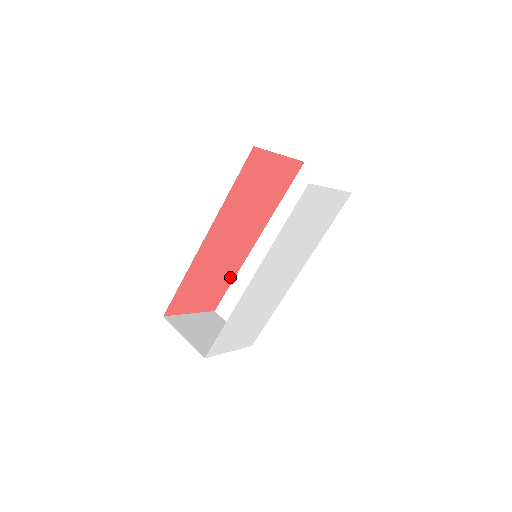
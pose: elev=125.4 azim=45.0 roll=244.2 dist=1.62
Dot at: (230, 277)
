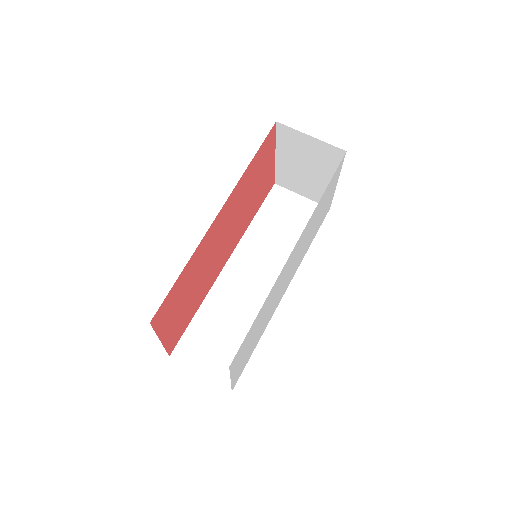
Dot at: (197, 304)
